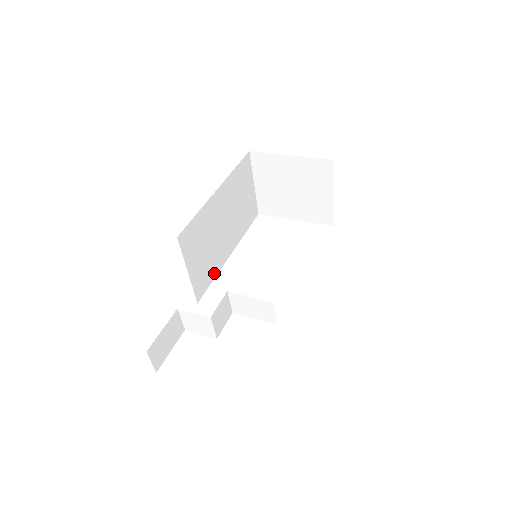
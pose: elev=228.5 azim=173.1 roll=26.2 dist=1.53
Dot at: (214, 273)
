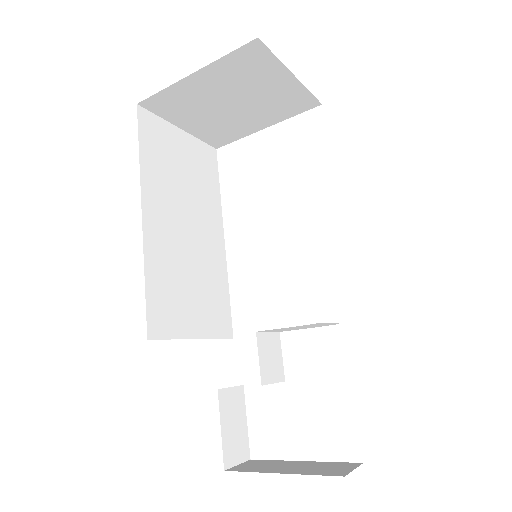
Dot at: (224, 286)
